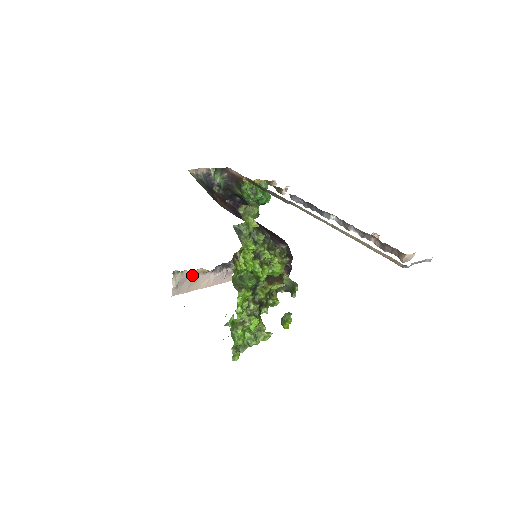
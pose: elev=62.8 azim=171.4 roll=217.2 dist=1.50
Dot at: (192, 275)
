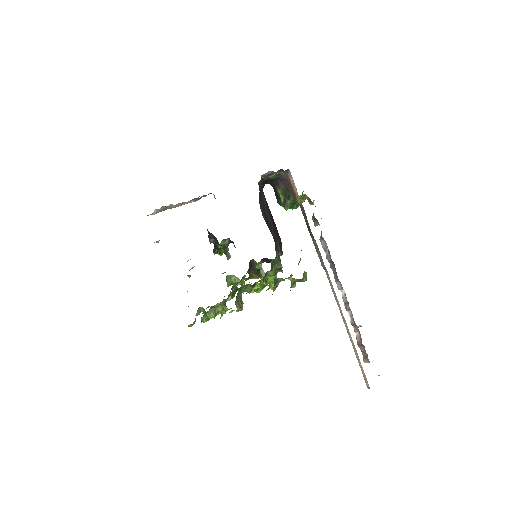
Dot at: occluded
